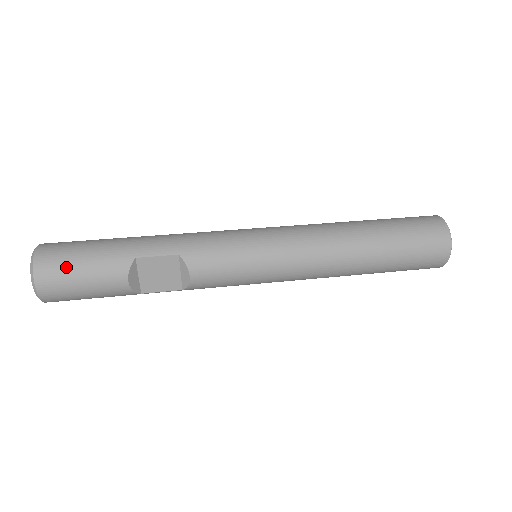
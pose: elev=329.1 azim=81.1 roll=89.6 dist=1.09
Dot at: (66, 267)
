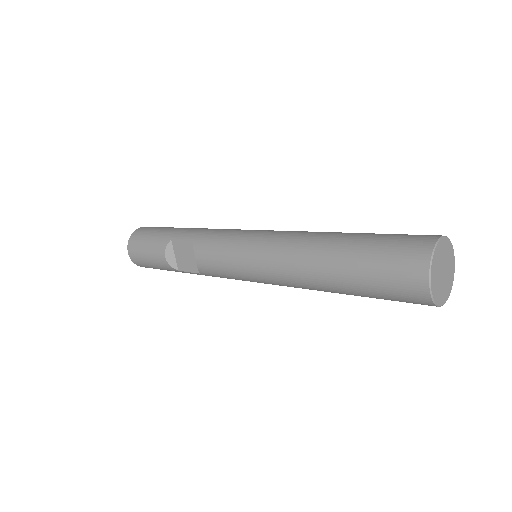
Dot at: (141, 240)
